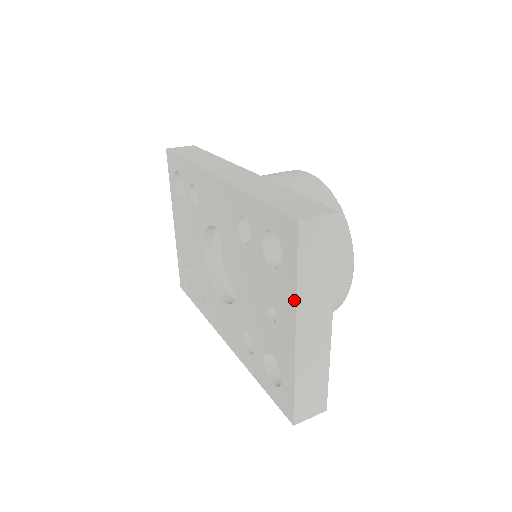
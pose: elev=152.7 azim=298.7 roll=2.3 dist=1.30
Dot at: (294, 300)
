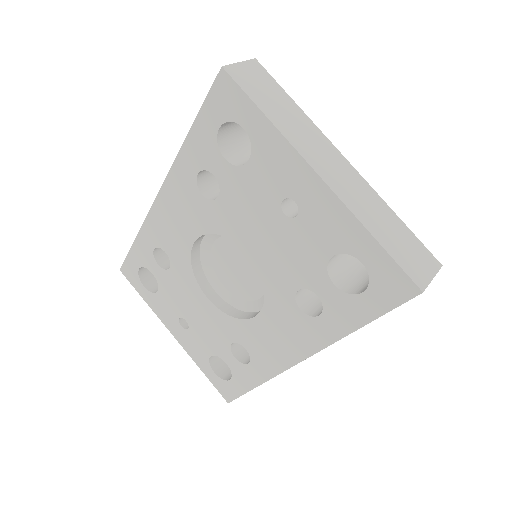
Dot at: (285, 143)
